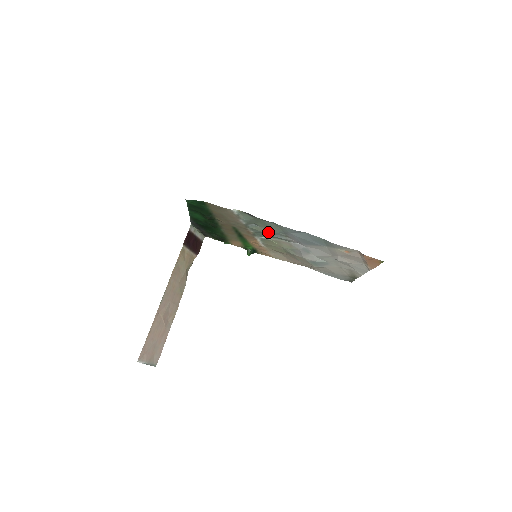
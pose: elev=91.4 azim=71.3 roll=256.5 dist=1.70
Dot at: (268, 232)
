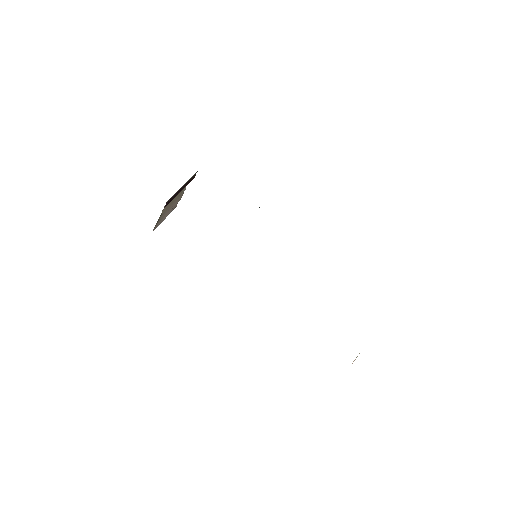
Dot at: occluded
